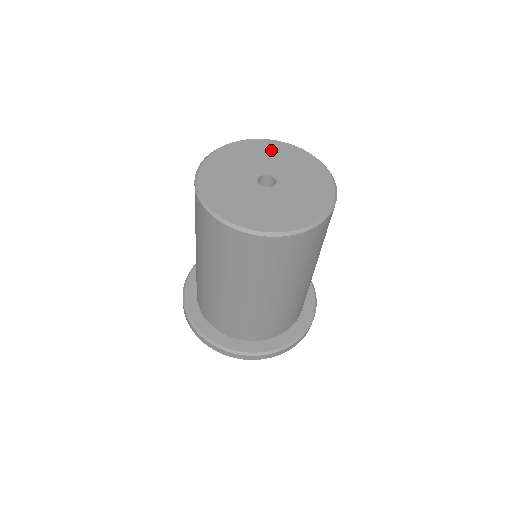
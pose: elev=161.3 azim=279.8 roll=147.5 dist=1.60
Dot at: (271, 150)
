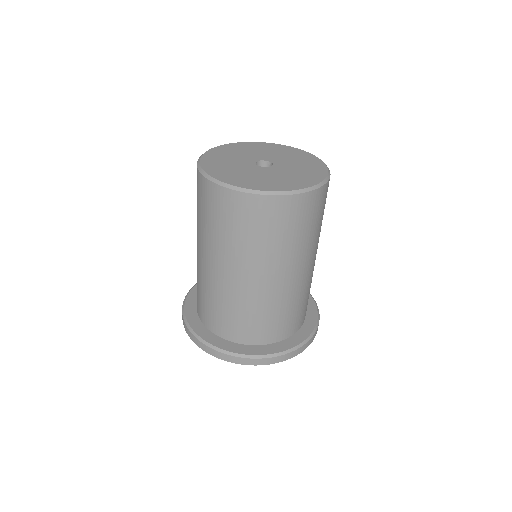
Dot at: (251, 147)
